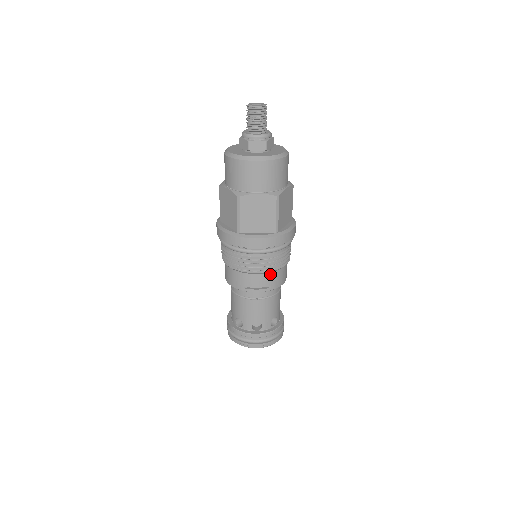
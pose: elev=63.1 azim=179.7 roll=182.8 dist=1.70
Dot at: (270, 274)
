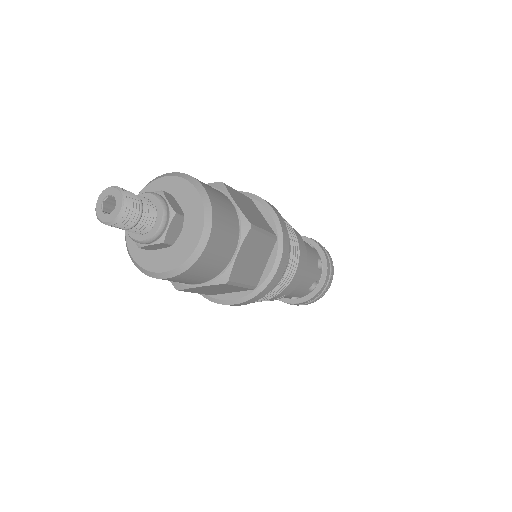
Dot at: occluded
